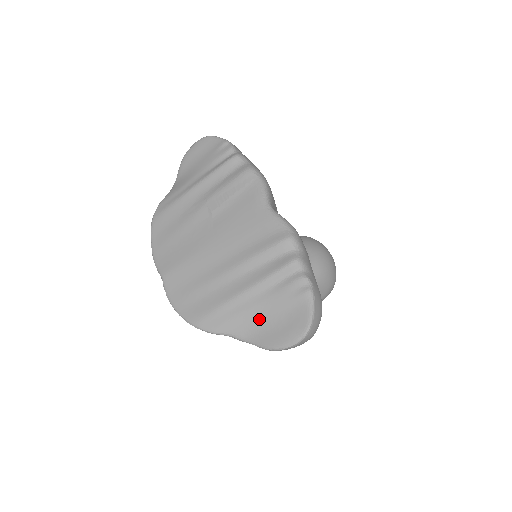
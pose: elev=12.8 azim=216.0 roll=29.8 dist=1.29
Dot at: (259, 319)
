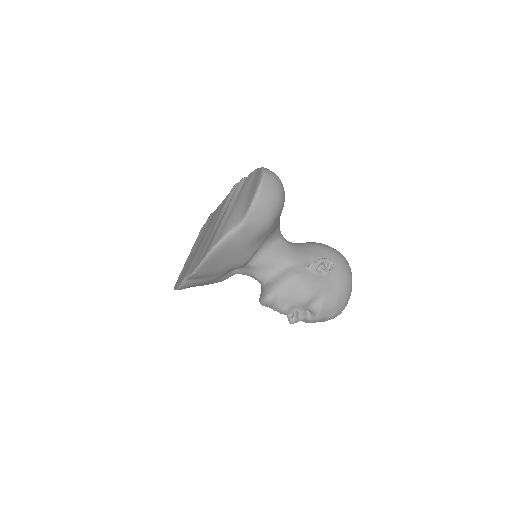
Dot at: (241, 205)
